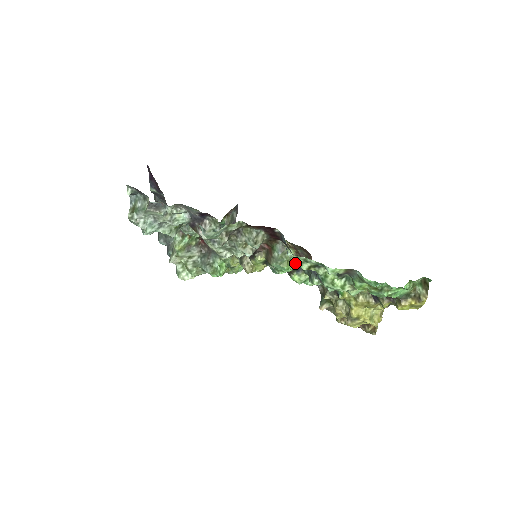
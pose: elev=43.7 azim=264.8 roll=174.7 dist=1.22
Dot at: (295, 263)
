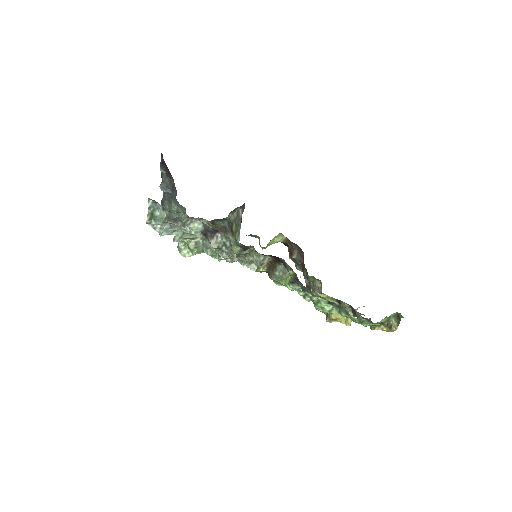
Dot at: (292, 278)
